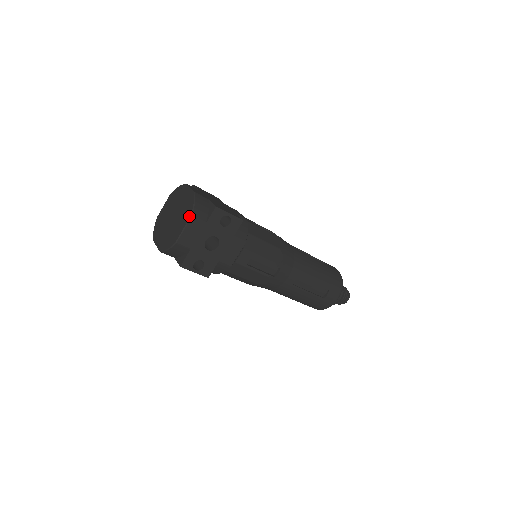
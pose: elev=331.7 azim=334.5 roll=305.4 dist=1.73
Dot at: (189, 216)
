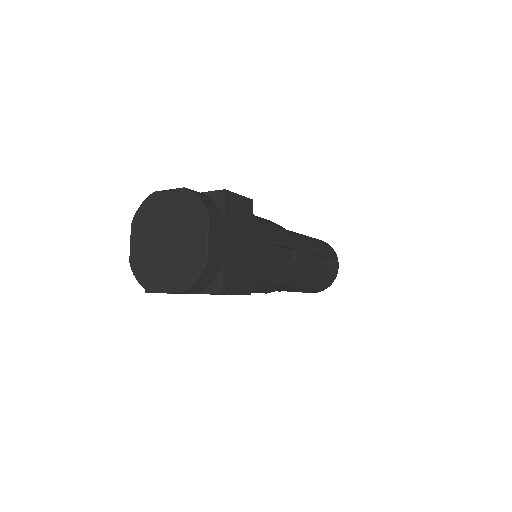
Dot at: (180, 289)
